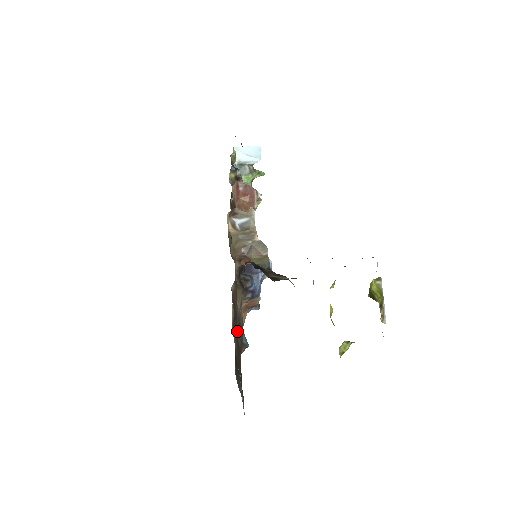
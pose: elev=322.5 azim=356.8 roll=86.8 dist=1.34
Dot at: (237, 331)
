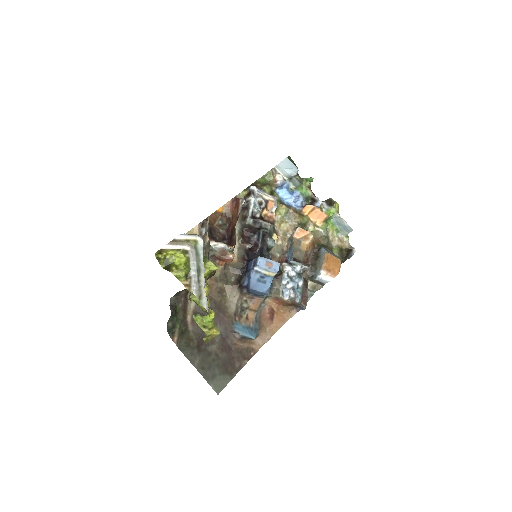
Dot at: occluded
